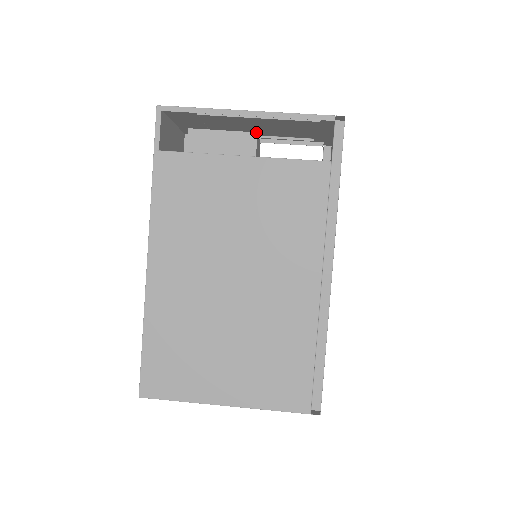
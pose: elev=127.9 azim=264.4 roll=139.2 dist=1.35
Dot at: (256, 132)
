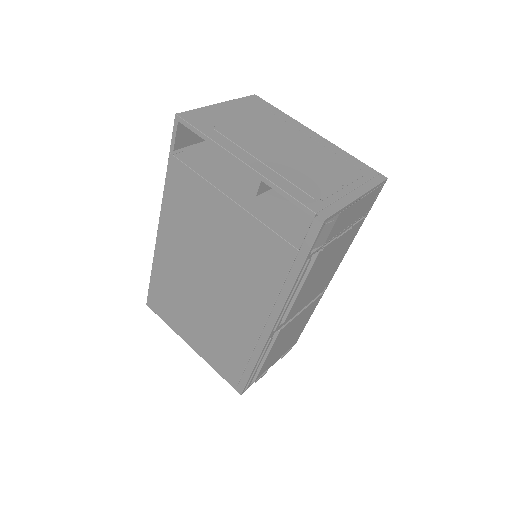
Dot at: occluded
